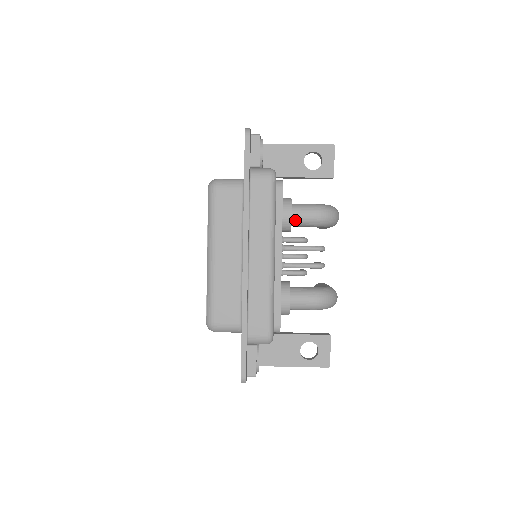
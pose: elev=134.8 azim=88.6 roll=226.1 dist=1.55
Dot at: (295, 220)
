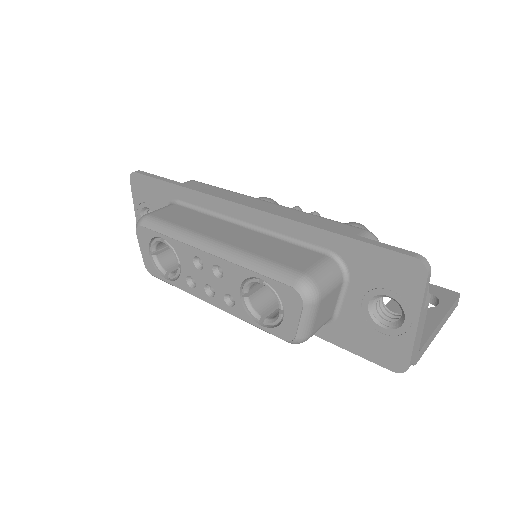
Dot at: occluded
